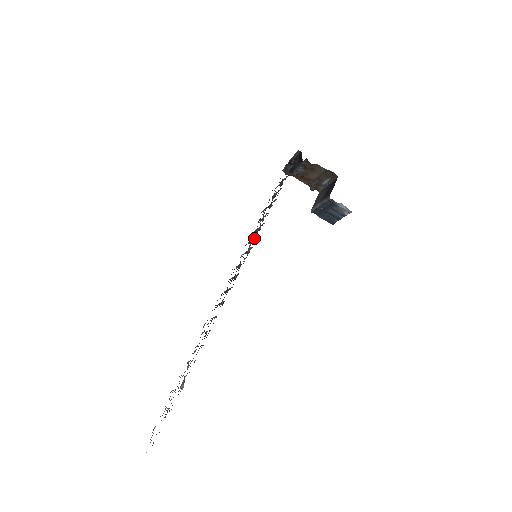
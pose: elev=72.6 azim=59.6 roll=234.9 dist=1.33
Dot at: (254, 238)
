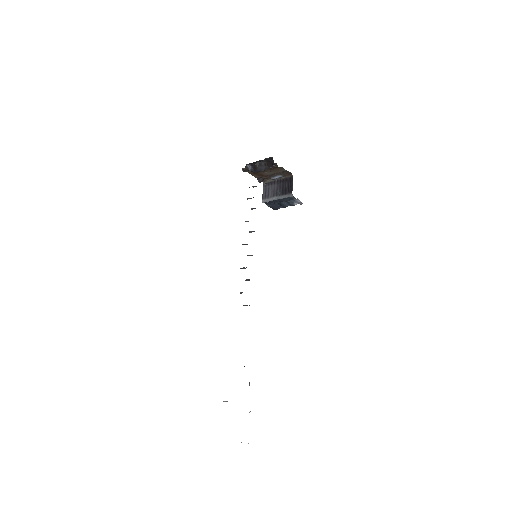
Dot at: occluded
